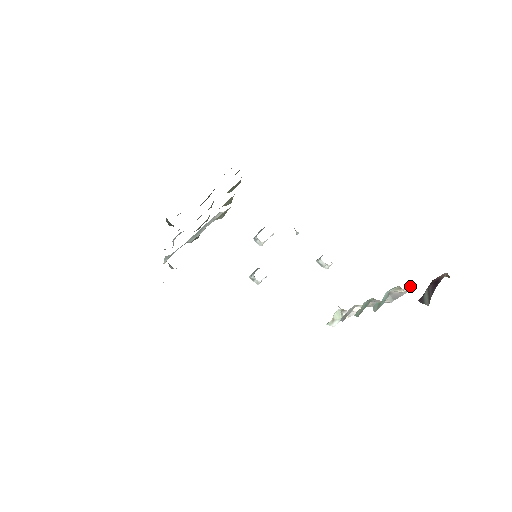
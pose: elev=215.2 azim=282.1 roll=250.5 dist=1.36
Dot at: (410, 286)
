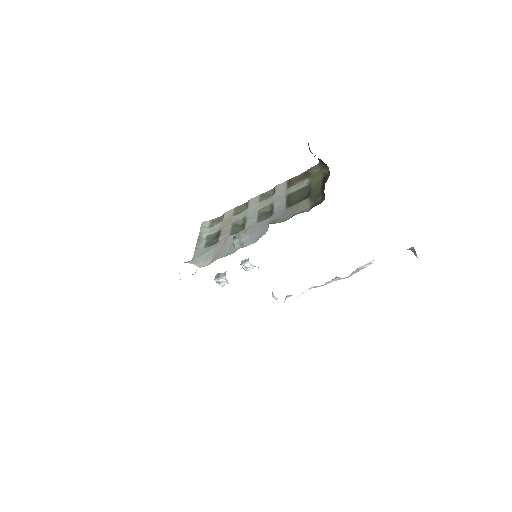
Dot at: occluded
